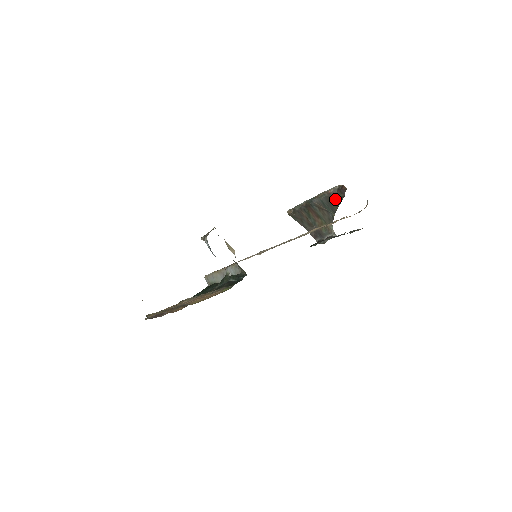
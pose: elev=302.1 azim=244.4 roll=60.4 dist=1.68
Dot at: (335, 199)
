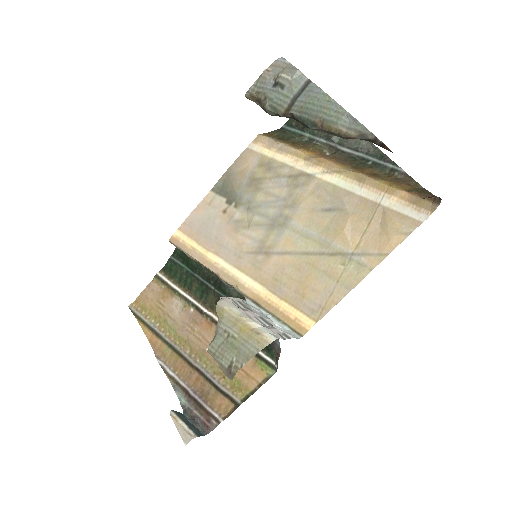
Dot at: occluded
